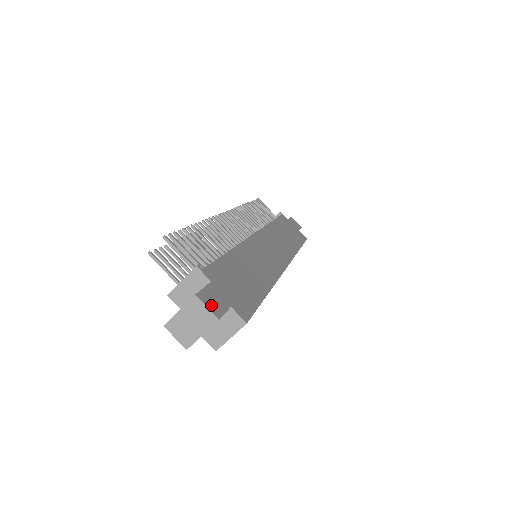
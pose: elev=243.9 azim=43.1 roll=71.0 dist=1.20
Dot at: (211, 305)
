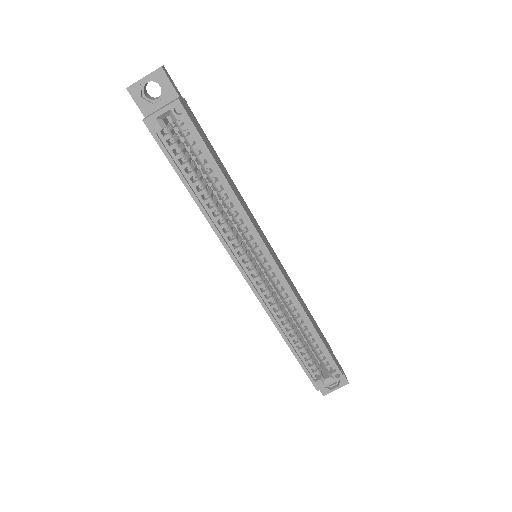
Dot at: (167, 73)
